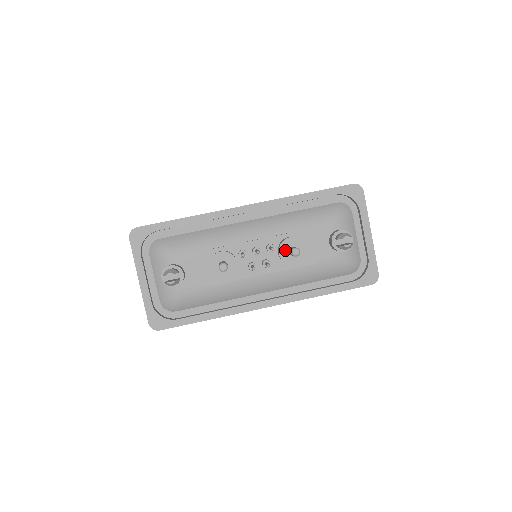
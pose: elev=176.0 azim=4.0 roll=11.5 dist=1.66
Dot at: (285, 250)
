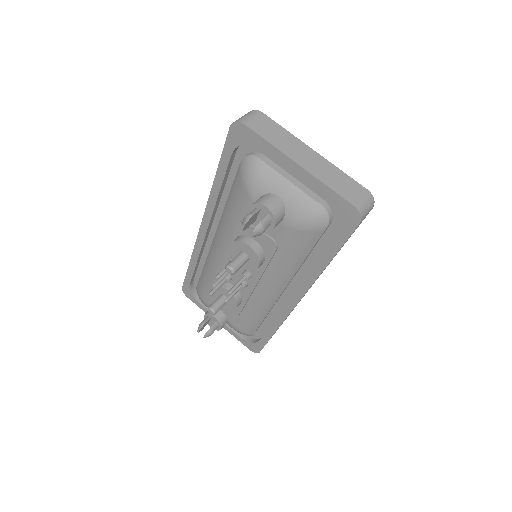
Dot at: occluded
